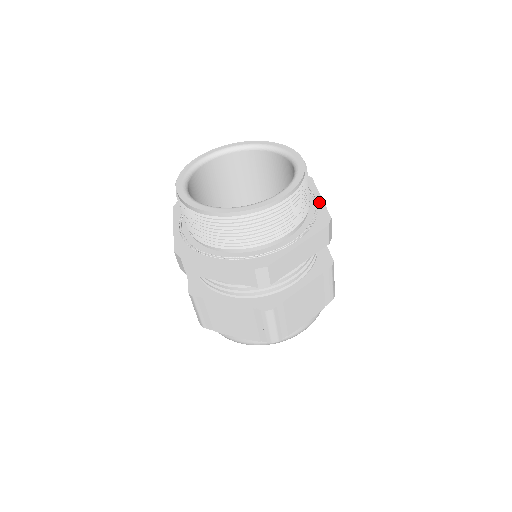
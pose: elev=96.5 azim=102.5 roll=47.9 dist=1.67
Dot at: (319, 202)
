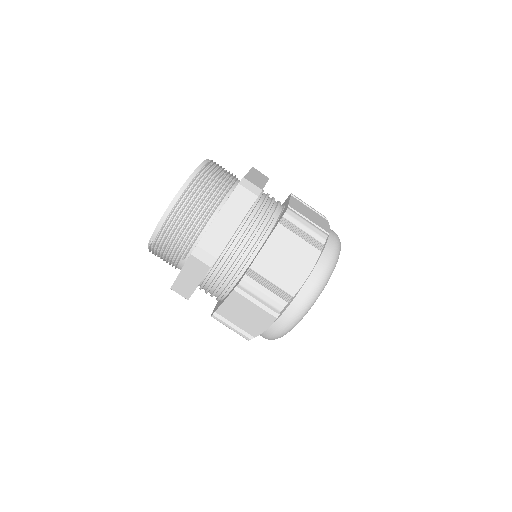
Dot at: occluded
